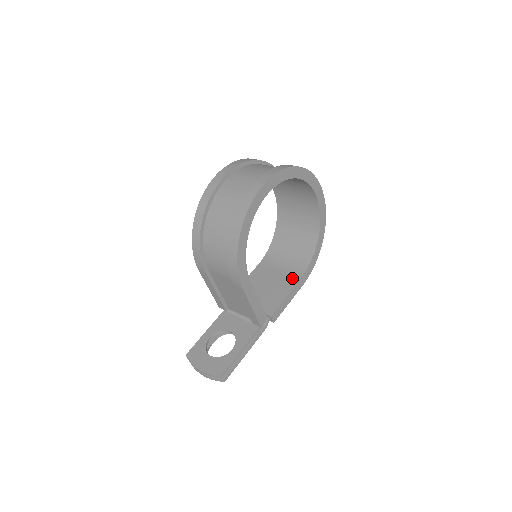
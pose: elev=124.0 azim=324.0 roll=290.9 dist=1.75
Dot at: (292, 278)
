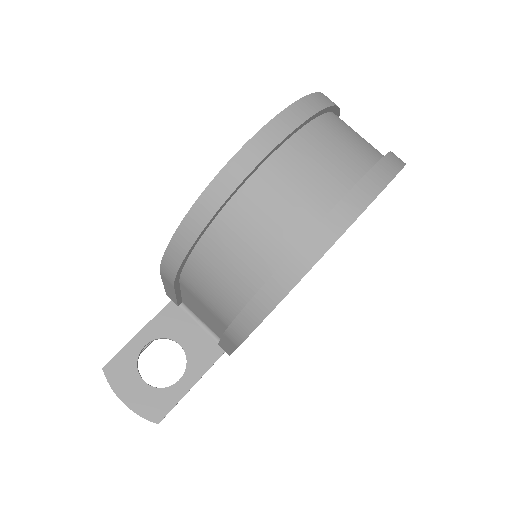
Dot at: occluded
